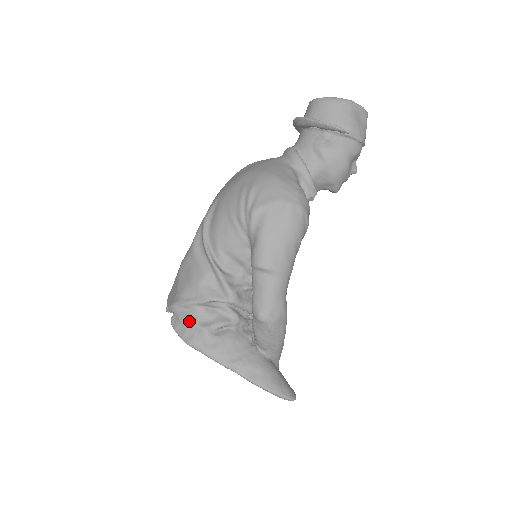
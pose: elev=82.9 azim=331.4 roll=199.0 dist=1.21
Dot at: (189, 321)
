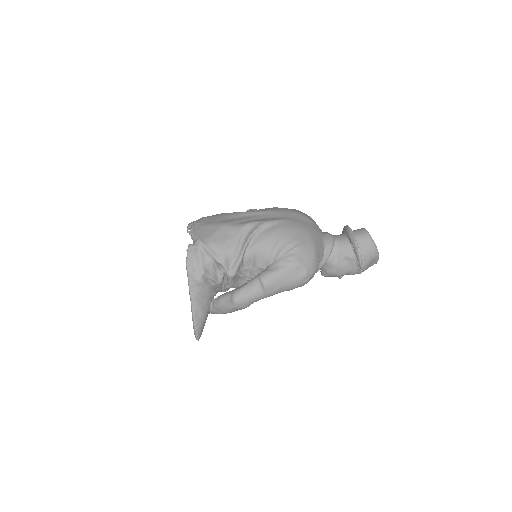
Dot at: (201, 260)
